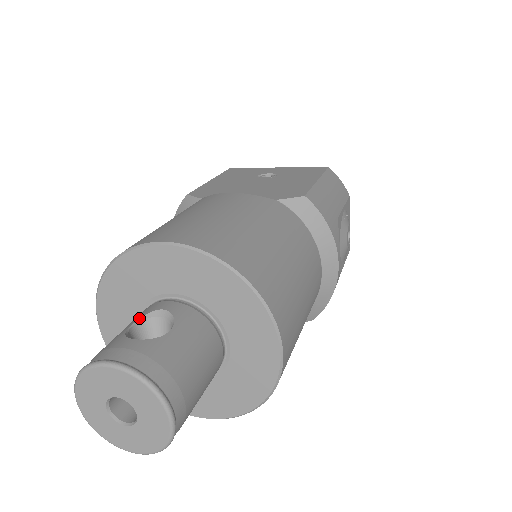
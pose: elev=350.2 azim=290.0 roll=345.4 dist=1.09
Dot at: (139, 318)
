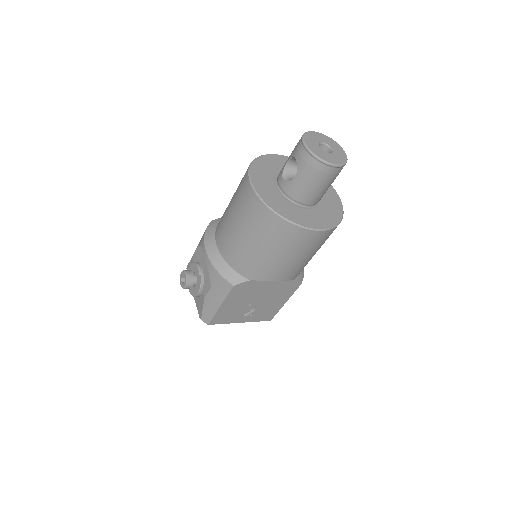
Dot at: occluded
